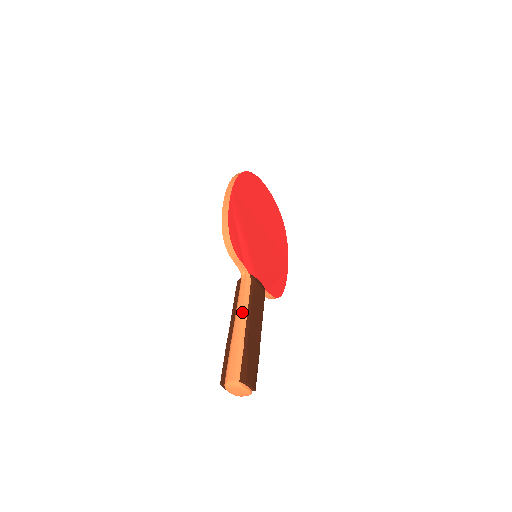
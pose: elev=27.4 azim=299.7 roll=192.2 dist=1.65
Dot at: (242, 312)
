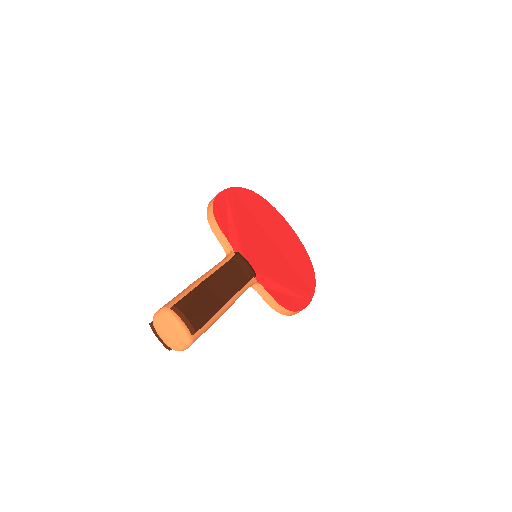
Dot at: (209, 270)
